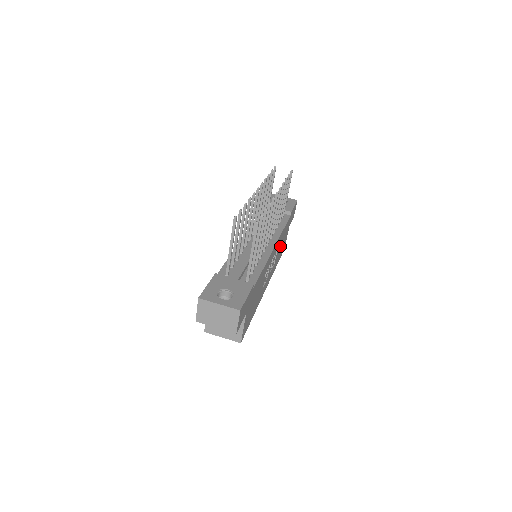
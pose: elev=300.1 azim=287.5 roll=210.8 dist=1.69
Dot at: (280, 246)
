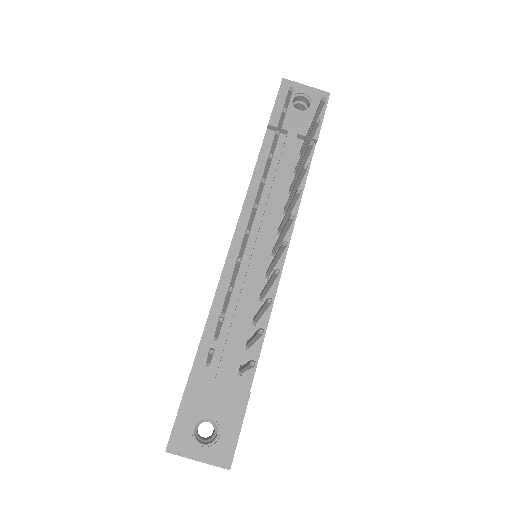
Dot at: occluded
